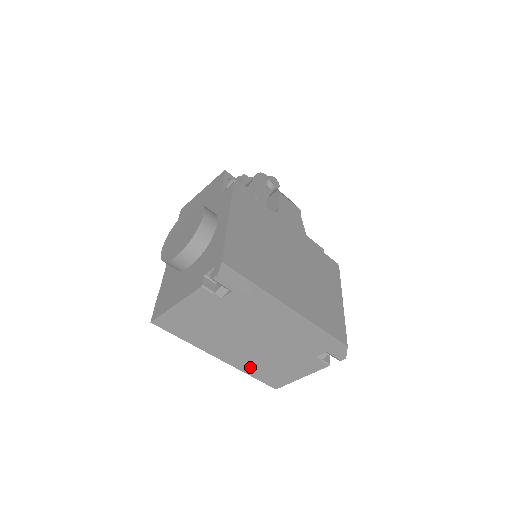
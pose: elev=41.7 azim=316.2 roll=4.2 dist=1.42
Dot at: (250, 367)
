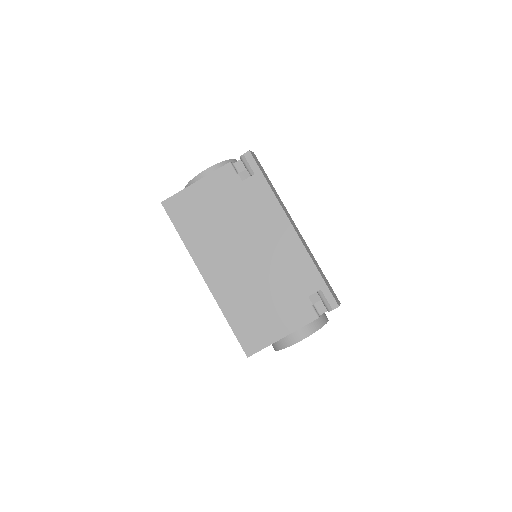
Dot at: (232, 303)
